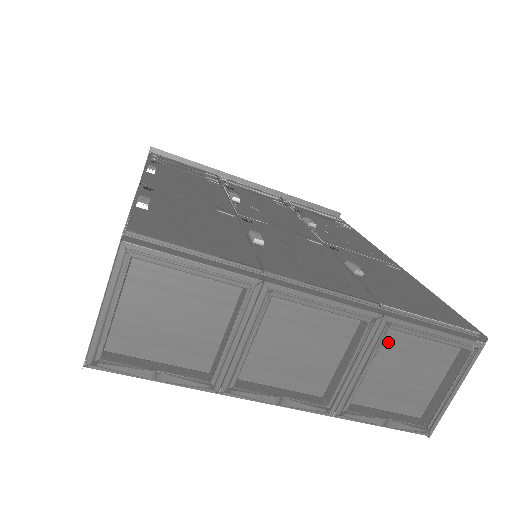
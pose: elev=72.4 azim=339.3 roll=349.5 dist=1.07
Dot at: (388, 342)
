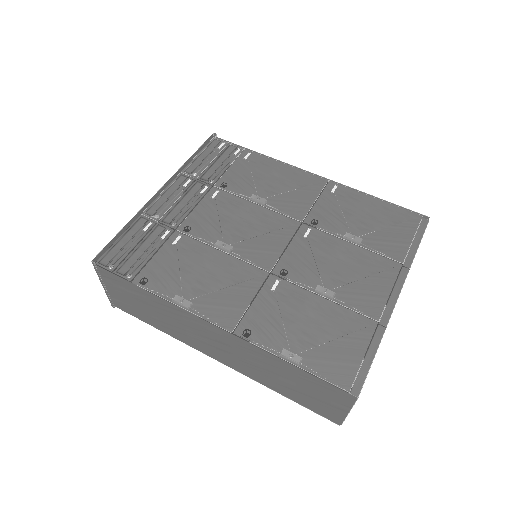
Dot at: occluded
